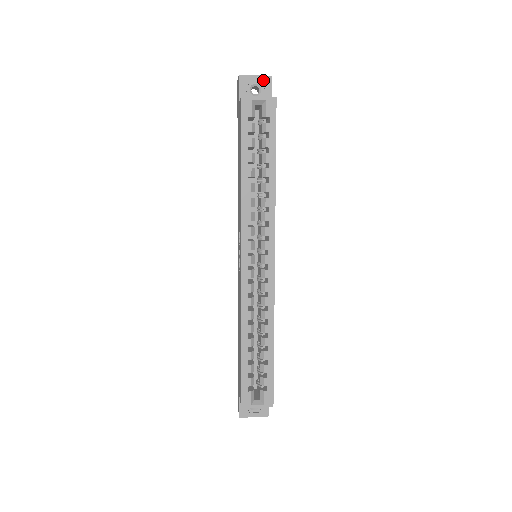
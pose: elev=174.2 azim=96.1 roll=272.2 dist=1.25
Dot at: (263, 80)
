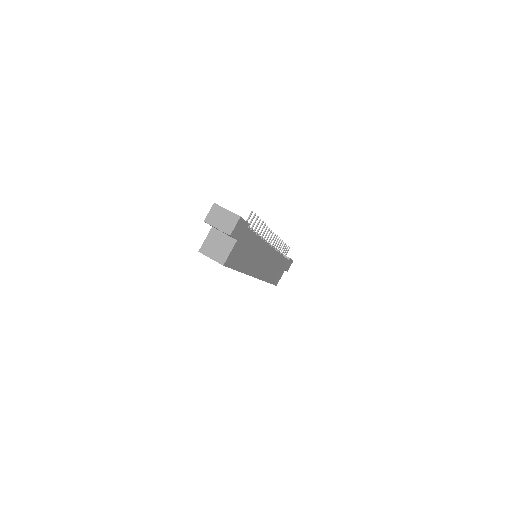
Dot at: (224, 232)
